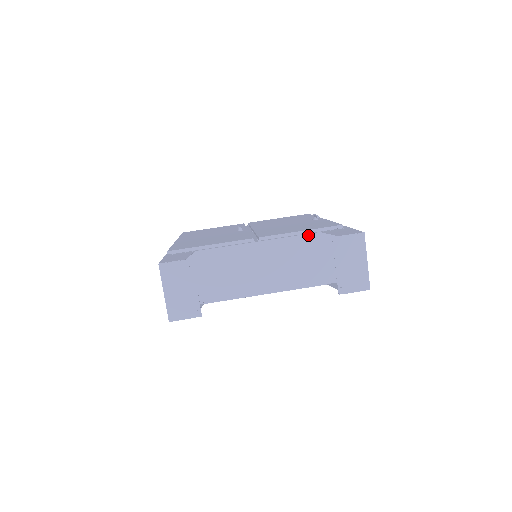
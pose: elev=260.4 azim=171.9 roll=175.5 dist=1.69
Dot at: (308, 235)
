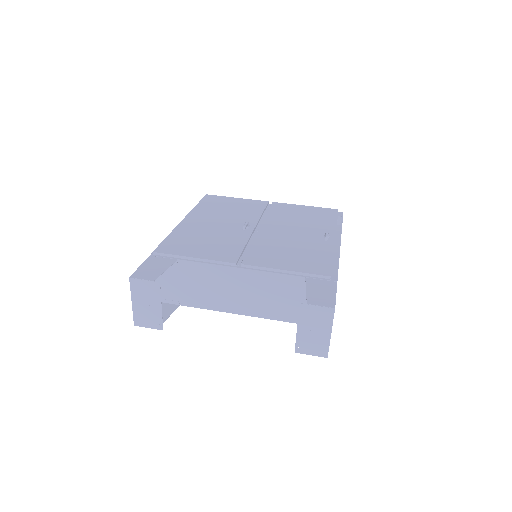
Dot at: (291, 276)
